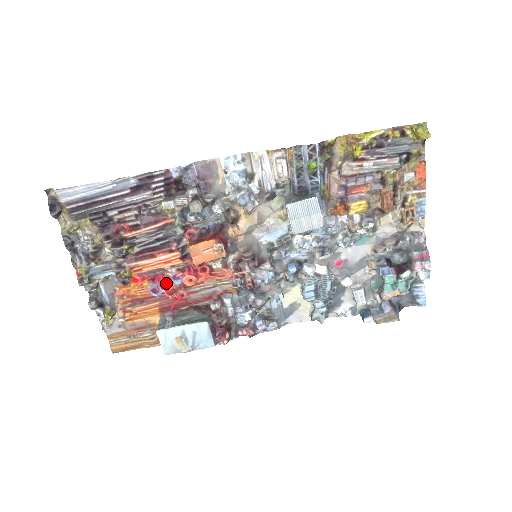
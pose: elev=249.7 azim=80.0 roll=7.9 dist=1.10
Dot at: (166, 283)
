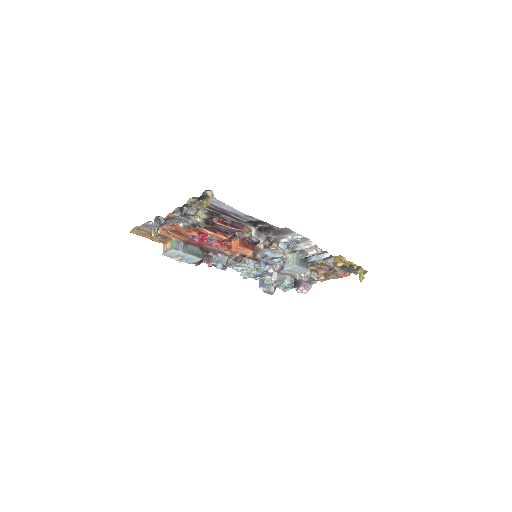
Dot at: (204, 239)
